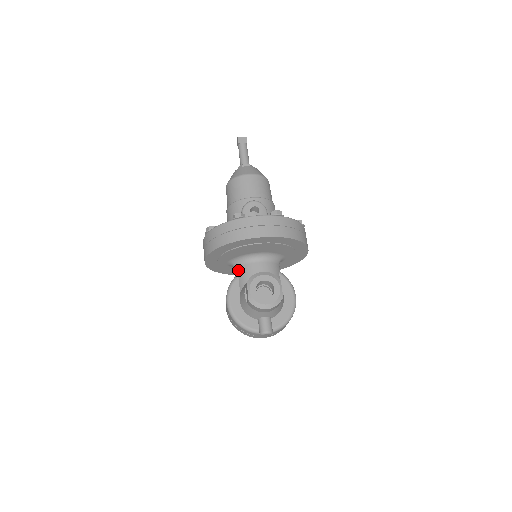
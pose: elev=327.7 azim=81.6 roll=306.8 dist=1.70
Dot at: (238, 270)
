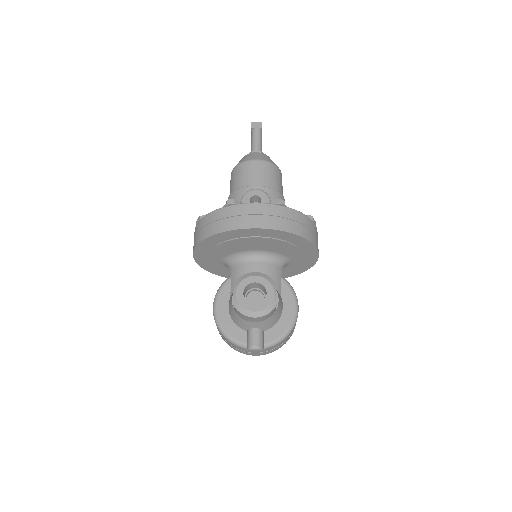
Dot at: (231, 270)
